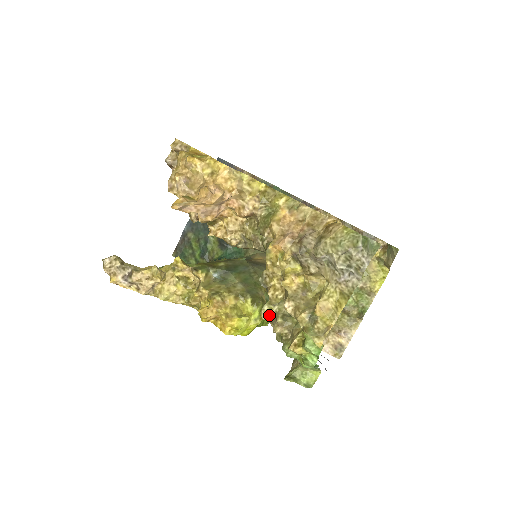
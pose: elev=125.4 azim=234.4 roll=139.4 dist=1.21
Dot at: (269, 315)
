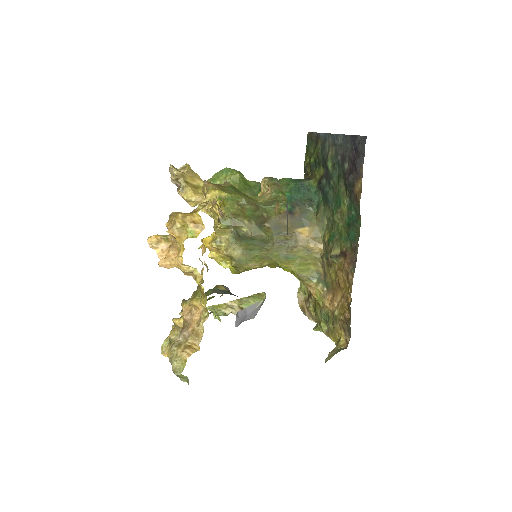
Dot at: occluded
